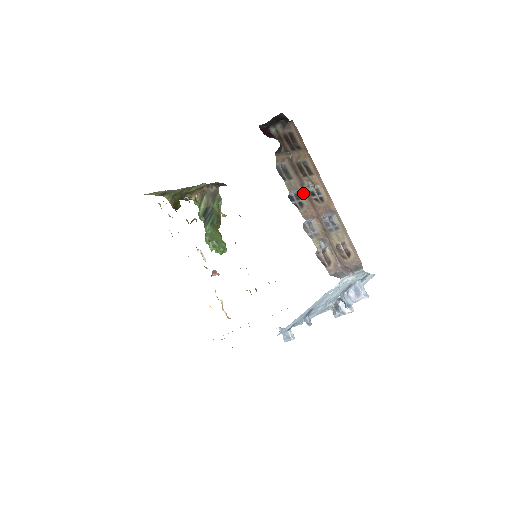
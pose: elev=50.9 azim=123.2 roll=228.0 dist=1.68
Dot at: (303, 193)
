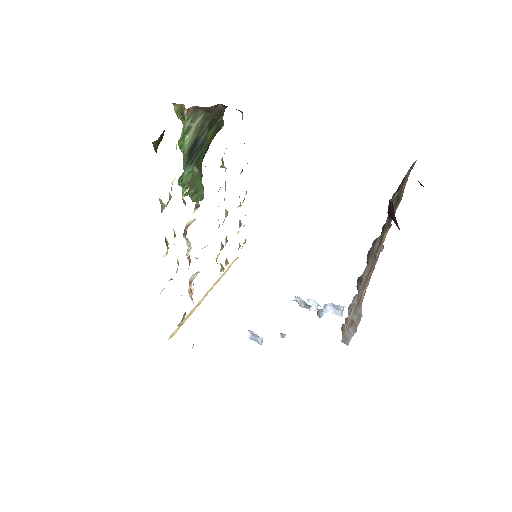
Dot at: (370, 266)
